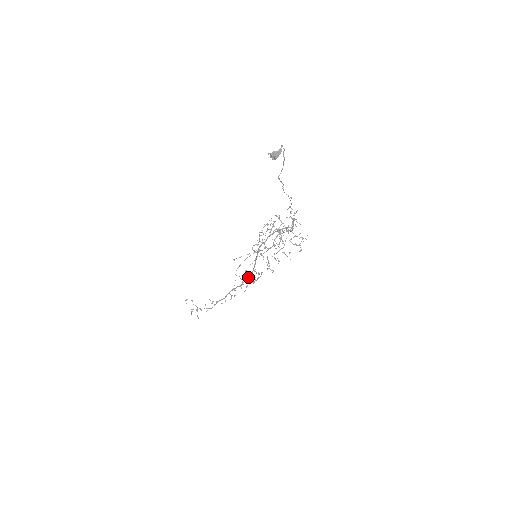
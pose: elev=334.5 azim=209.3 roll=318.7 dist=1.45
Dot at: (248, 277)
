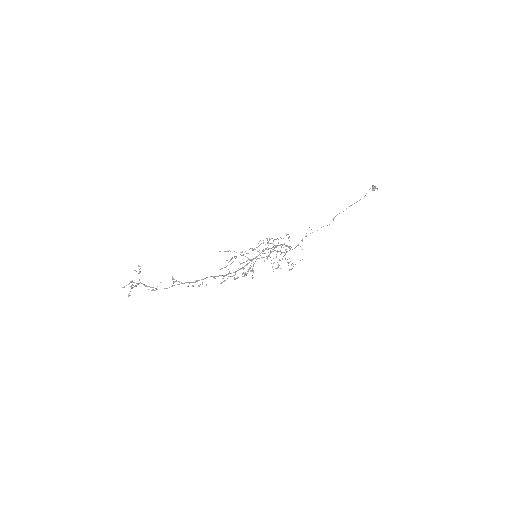
Dot at: (235, 271)
